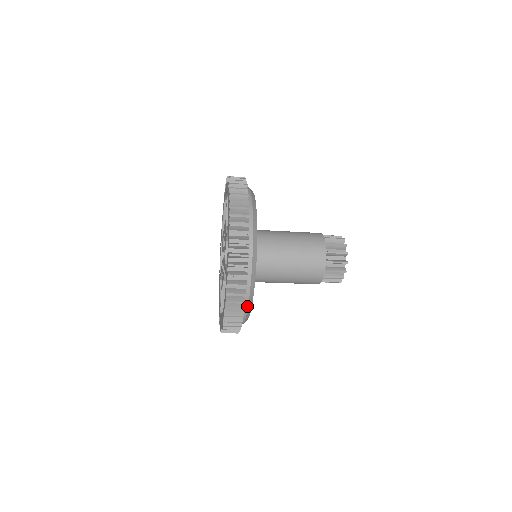
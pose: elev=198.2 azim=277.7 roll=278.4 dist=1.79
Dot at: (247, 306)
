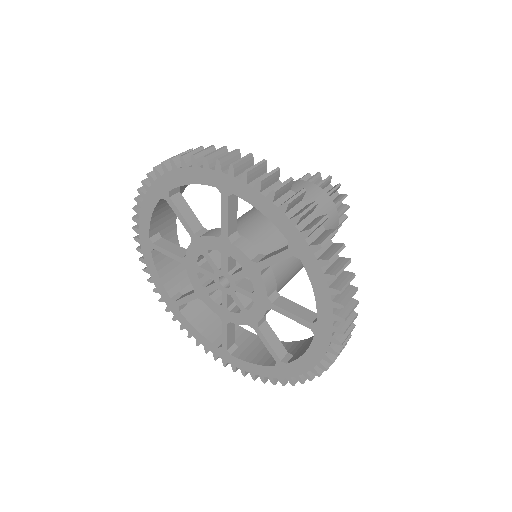
Dot at: occluded
